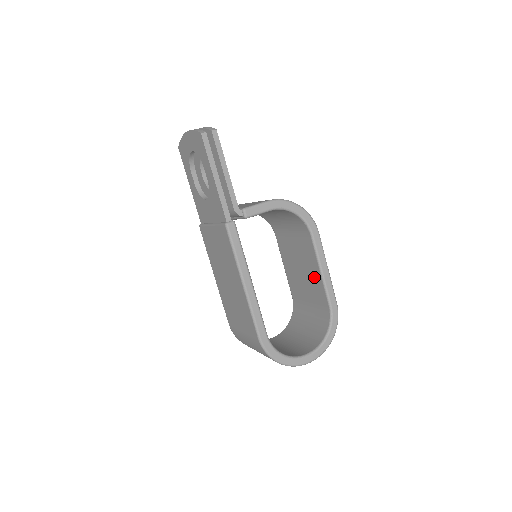
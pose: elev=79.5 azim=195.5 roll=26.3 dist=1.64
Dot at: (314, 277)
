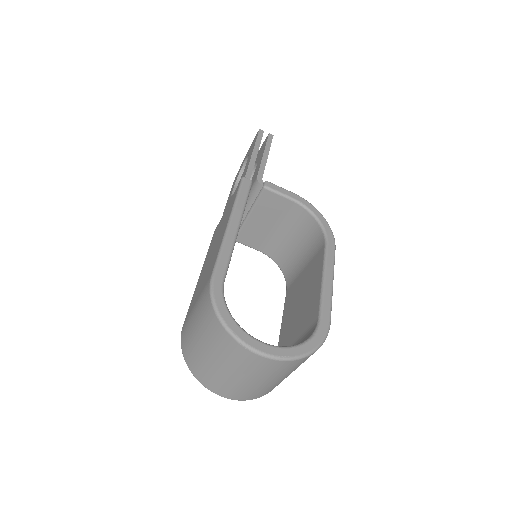
Dot at: (312, 294)
